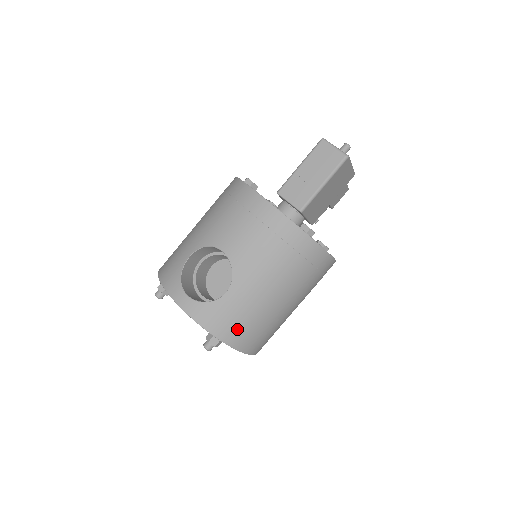
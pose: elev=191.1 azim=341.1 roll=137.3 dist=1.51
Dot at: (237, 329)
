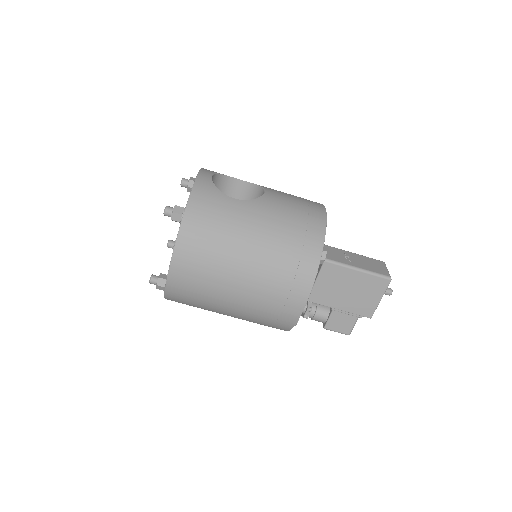
Dot at: (203, 221)
